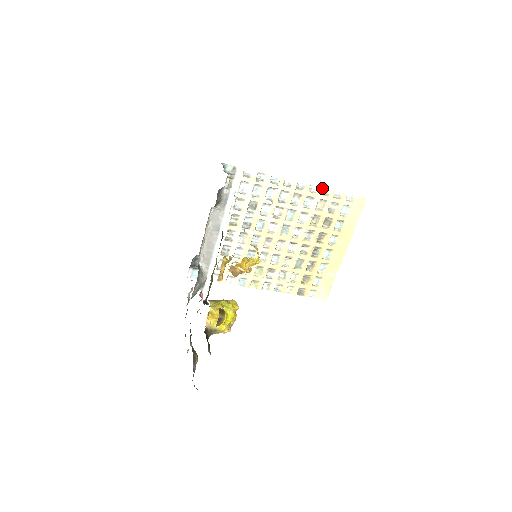
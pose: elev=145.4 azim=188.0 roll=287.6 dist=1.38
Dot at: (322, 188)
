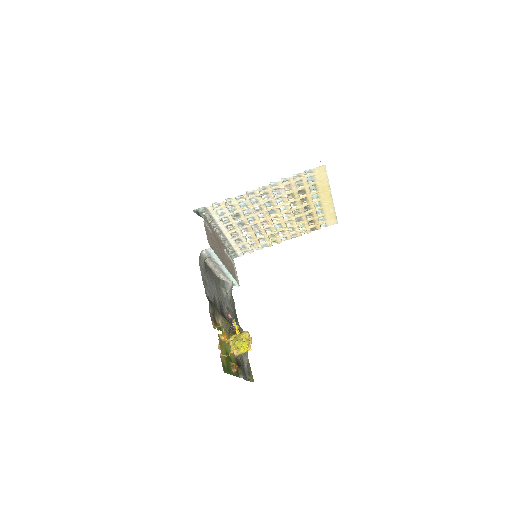
Dot at: (280, 181)
